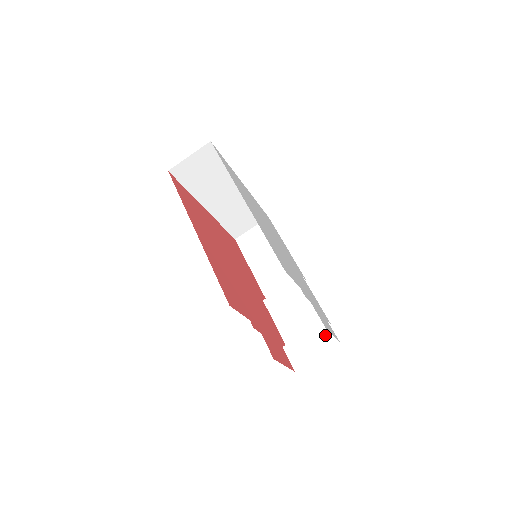
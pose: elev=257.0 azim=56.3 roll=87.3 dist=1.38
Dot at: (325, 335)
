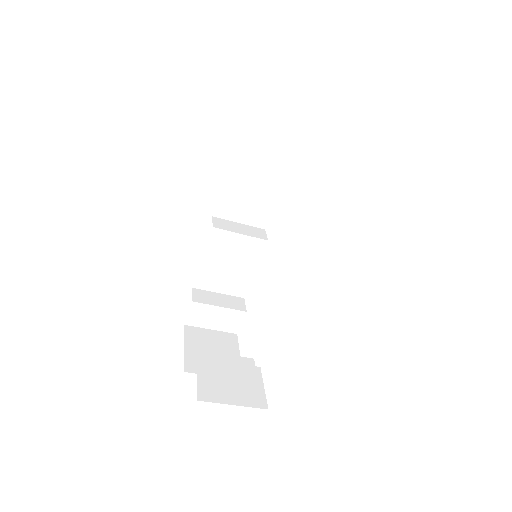
Dot at: (234, 320)
